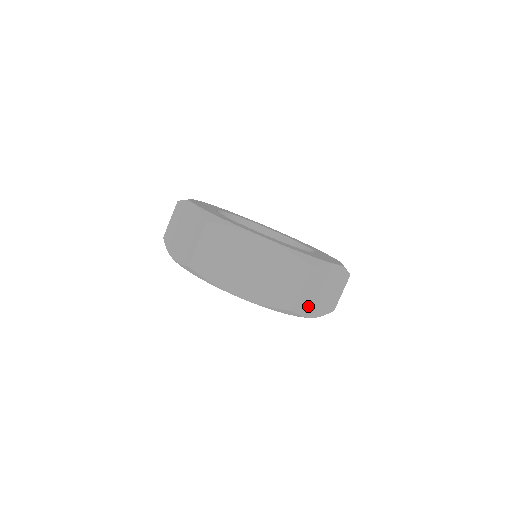
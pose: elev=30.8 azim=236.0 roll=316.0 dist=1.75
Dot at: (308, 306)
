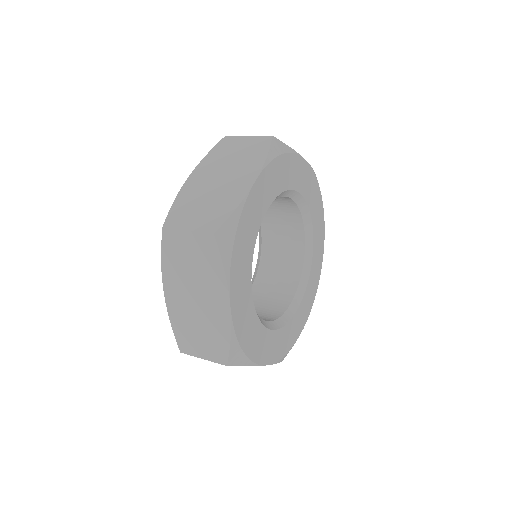
Dot at: occluded
